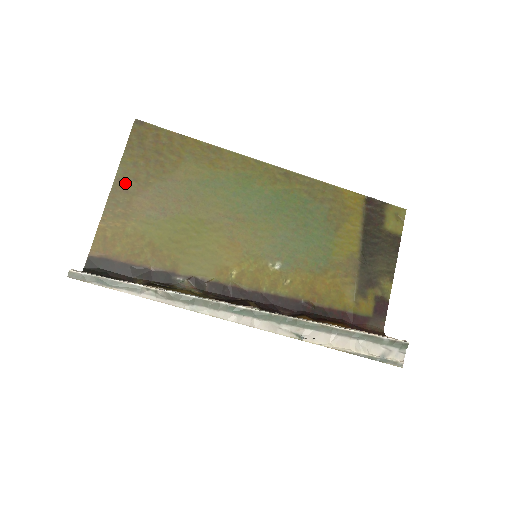
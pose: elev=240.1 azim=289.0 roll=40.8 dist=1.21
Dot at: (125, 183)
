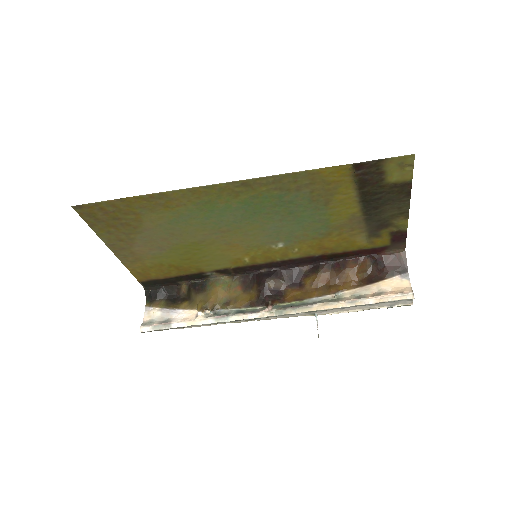
Dot at: (116, 245)
